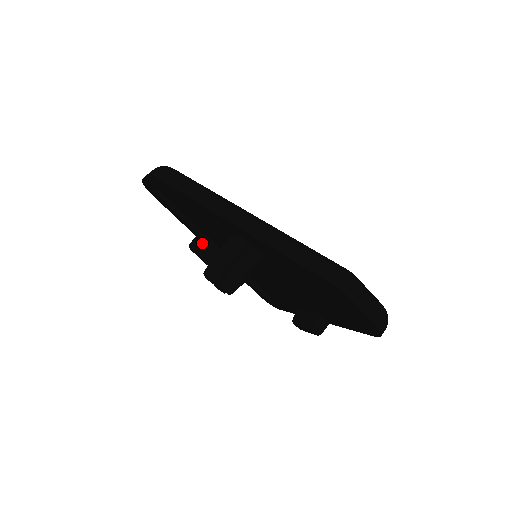
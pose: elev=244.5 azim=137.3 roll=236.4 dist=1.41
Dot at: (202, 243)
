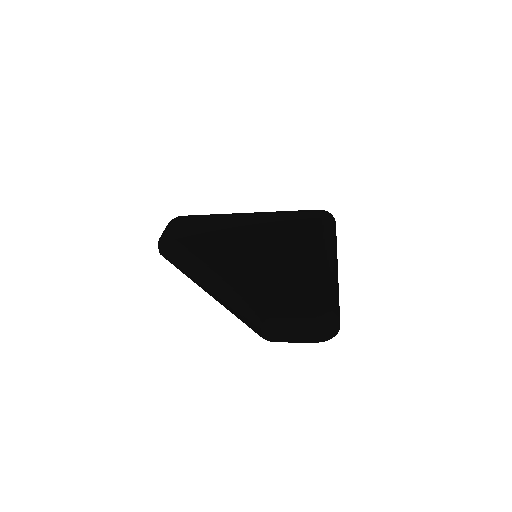
Dot at: occluded
